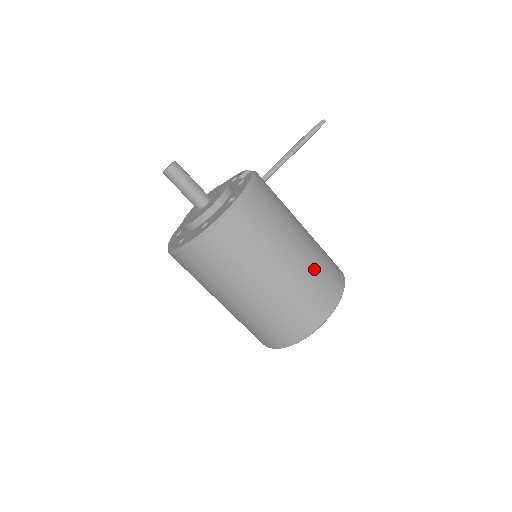
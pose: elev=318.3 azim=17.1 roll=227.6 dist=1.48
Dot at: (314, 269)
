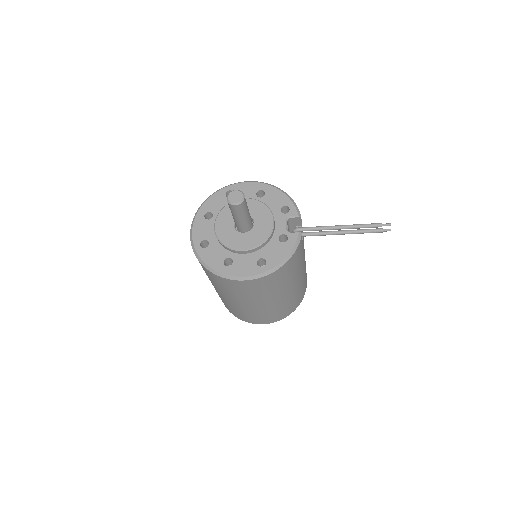
Dot at: (283, 306)
